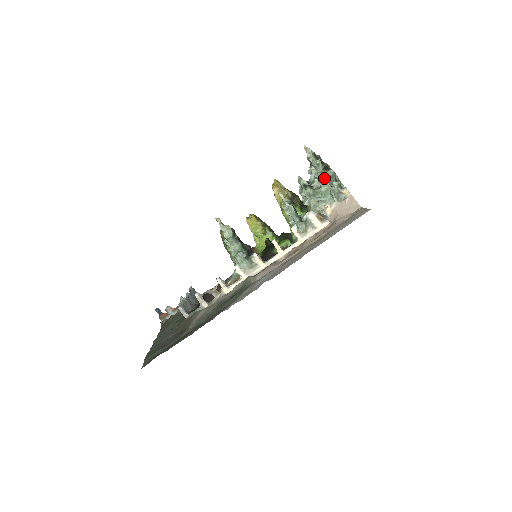
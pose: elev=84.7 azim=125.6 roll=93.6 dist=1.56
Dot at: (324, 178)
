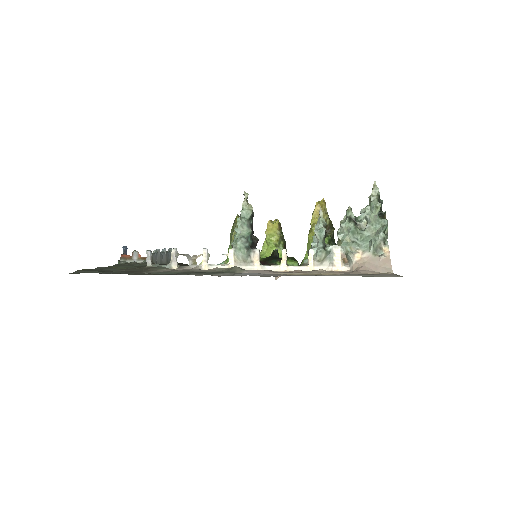
Dot at: (374, 223)
